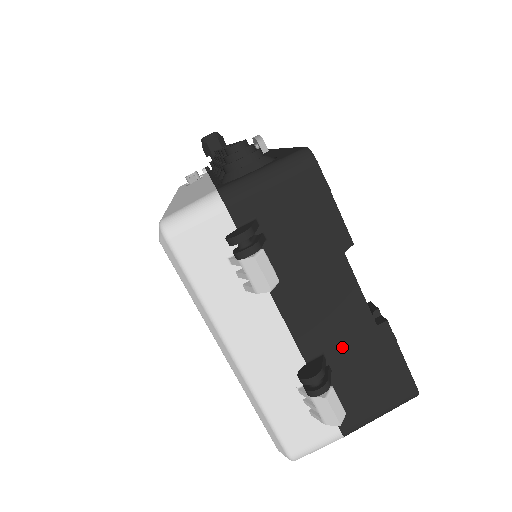
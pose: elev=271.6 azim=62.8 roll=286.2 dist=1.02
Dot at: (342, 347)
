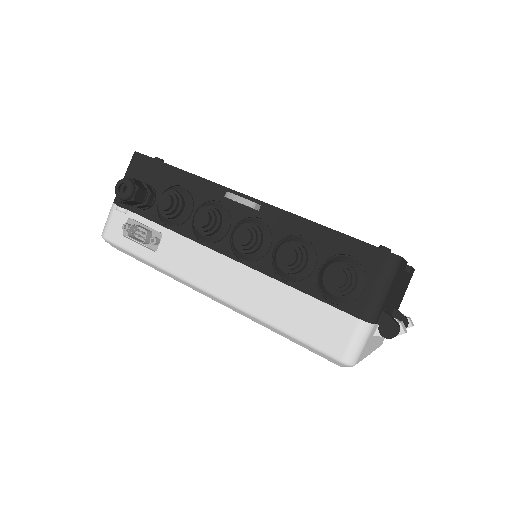
Dot at: (399, 296)
